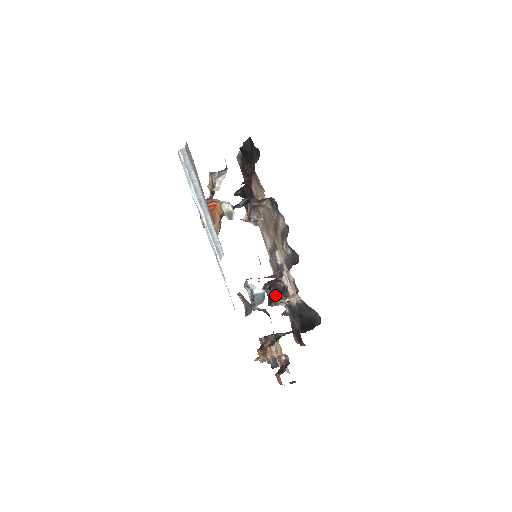
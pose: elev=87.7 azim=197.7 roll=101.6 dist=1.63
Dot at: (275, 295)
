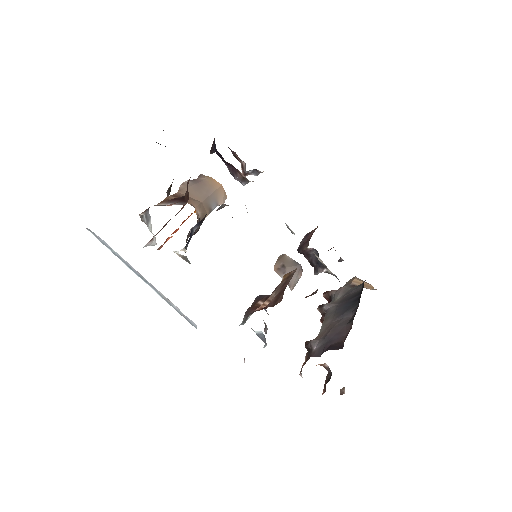
Dot at: (311, 264)
